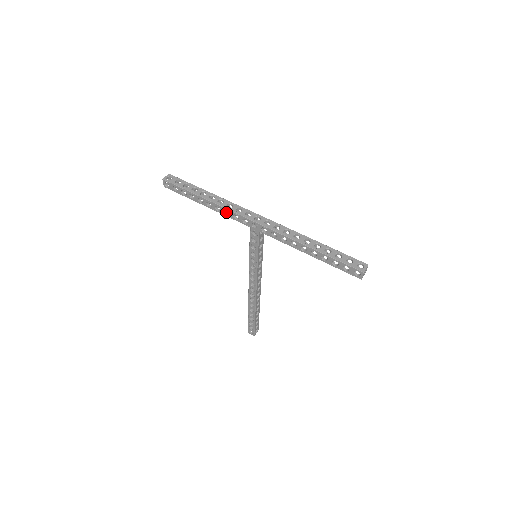
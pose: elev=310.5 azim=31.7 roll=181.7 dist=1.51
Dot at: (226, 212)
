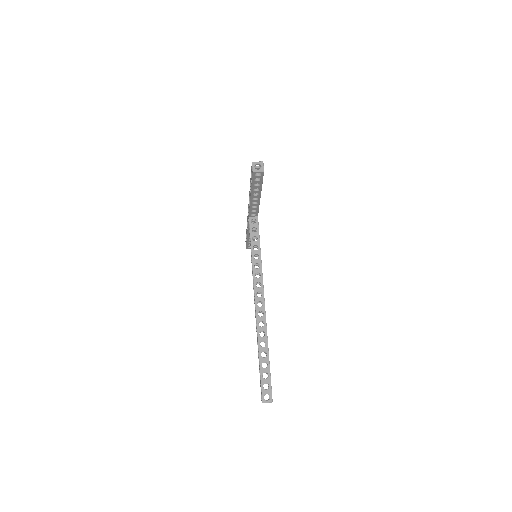
Dot at: occluded
